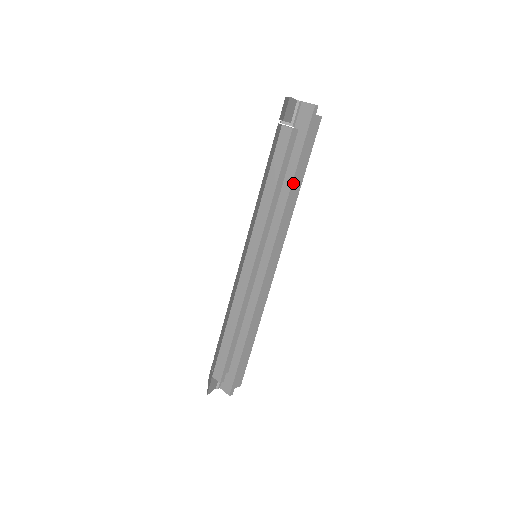
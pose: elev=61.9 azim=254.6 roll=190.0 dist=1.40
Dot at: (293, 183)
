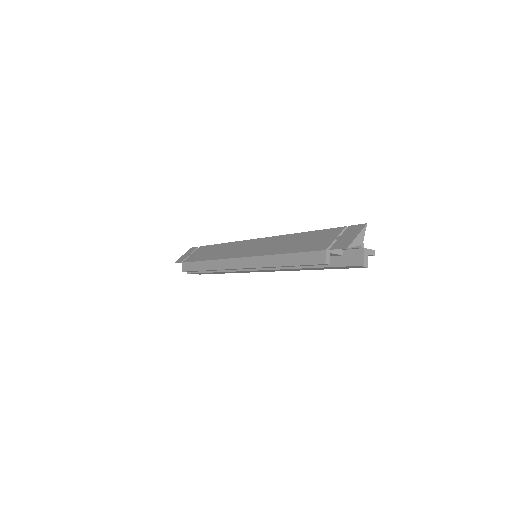
Dot at: (307, 268)
